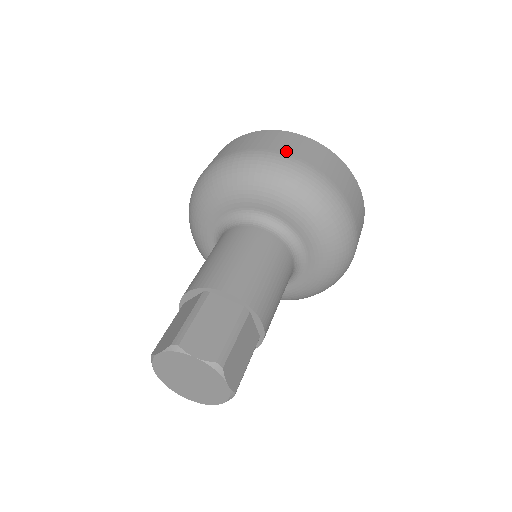
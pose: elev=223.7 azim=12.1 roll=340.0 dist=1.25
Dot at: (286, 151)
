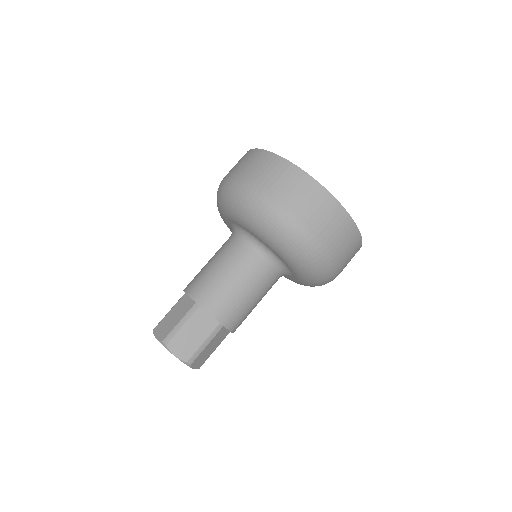
Dot at: (297, 210)
